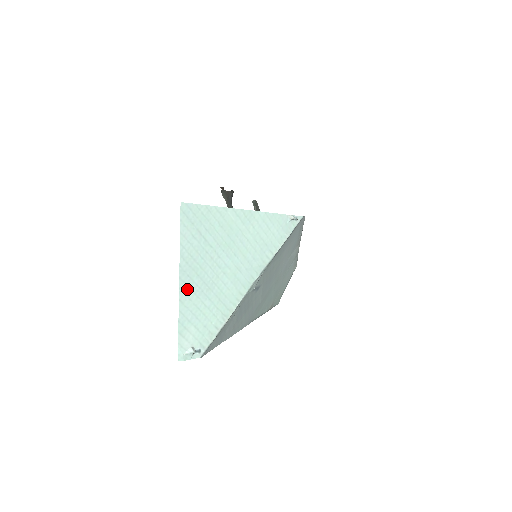
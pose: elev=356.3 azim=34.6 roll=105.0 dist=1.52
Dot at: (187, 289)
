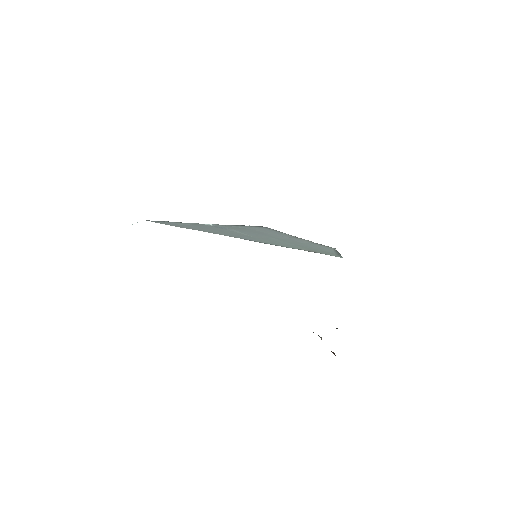
Dot at: occluded
